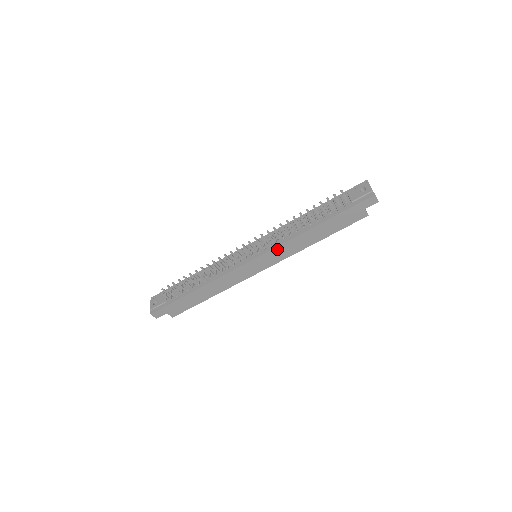
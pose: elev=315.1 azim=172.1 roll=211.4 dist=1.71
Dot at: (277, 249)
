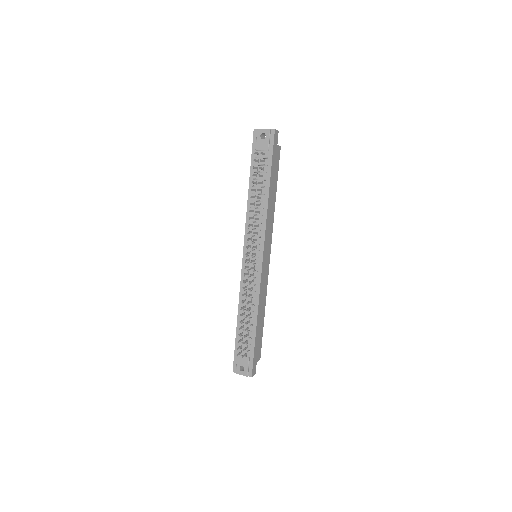
Dot at: (266, 234)
